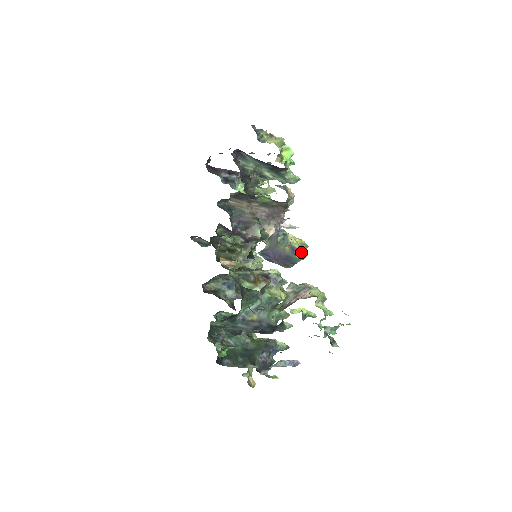
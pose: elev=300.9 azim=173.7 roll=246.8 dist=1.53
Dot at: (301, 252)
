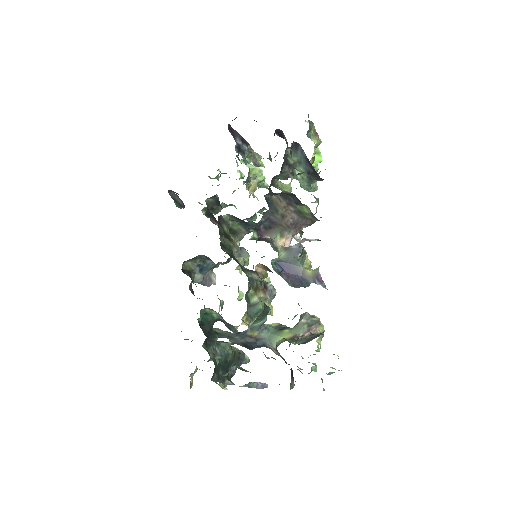
Dot at: (323, 283)
